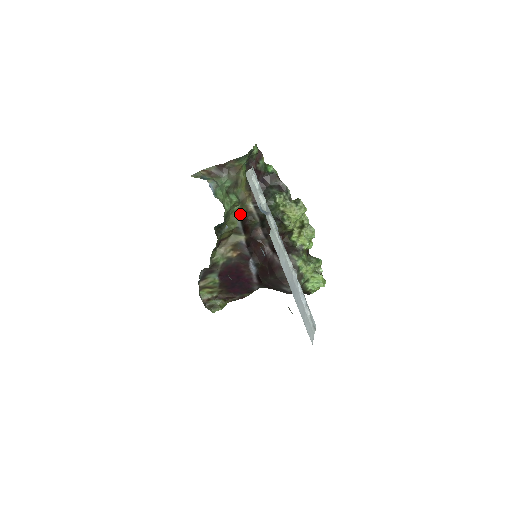
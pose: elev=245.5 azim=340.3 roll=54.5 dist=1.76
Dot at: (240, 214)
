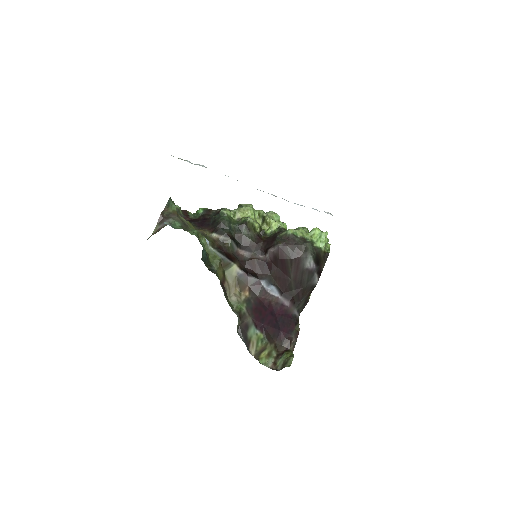
Dot at: (212, 246)
